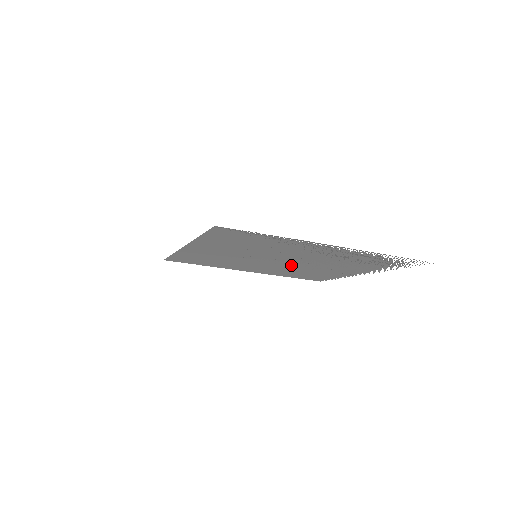
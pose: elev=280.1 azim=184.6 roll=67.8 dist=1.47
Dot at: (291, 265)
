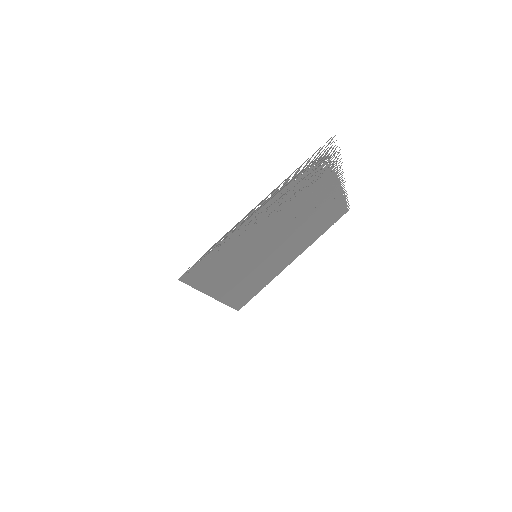
Dot at: (291, 233)
